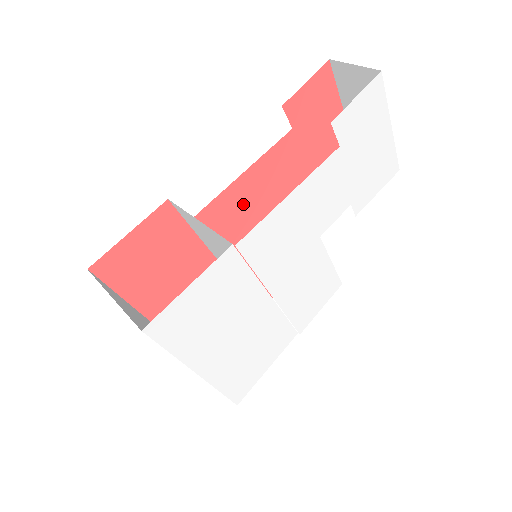
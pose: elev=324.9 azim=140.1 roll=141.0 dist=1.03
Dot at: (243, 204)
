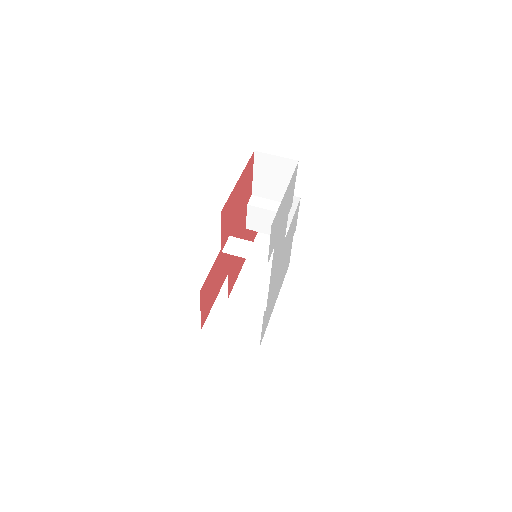
Dot at: (235, 264)
